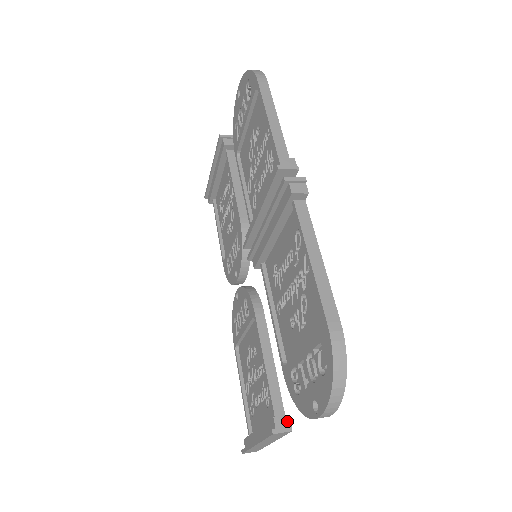
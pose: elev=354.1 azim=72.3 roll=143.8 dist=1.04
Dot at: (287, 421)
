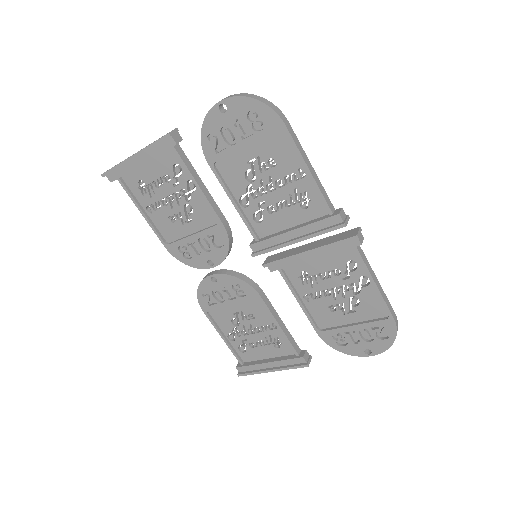
Dot at: (307, 353)
